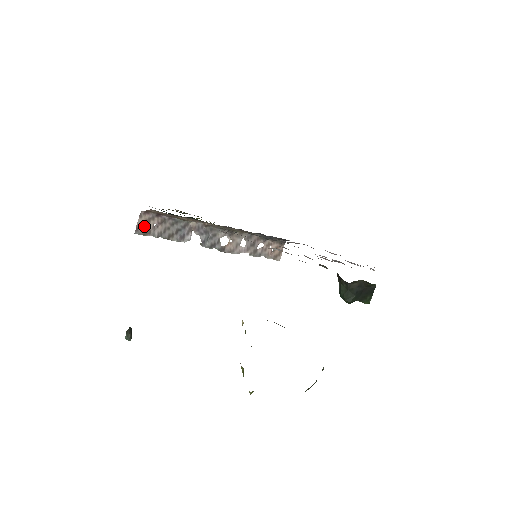
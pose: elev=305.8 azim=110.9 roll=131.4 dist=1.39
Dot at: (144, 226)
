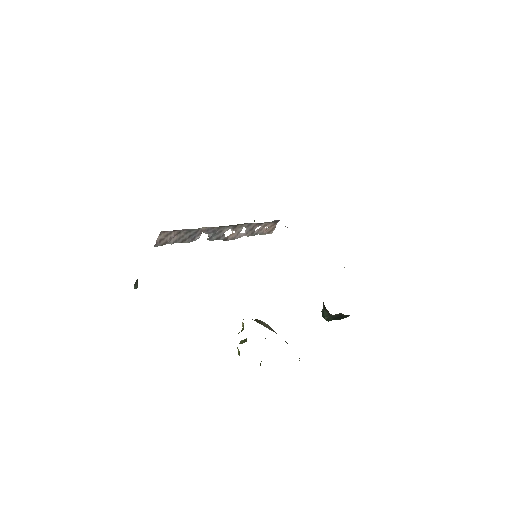
Dot at: (162, 240)
